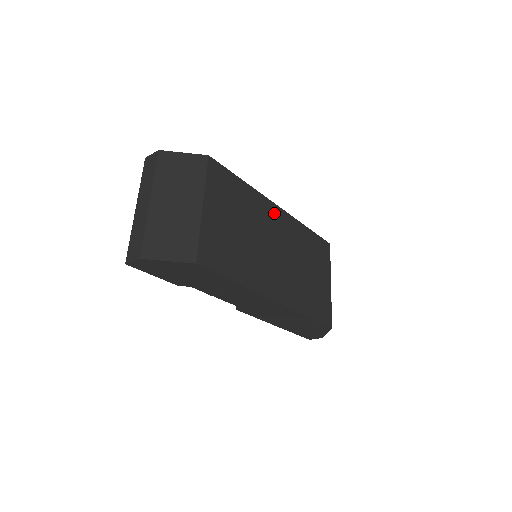
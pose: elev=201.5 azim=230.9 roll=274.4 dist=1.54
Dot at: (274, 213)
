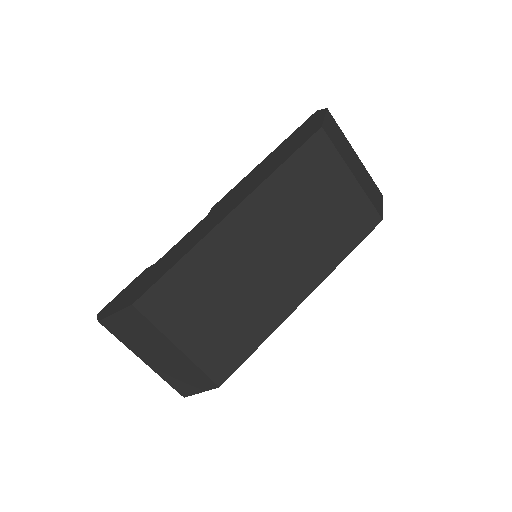
Dot at: (234, 228)
